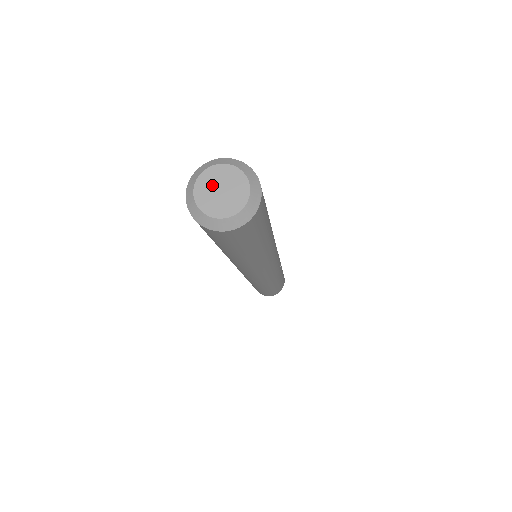
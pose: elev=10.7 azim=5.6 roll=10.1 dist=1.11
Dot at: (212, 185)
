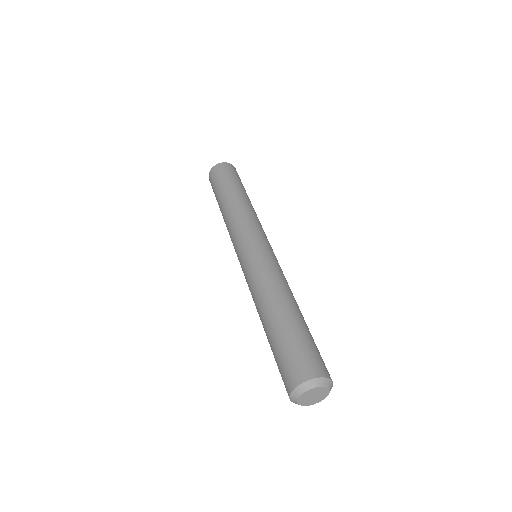
Dot at: (310, 395)
